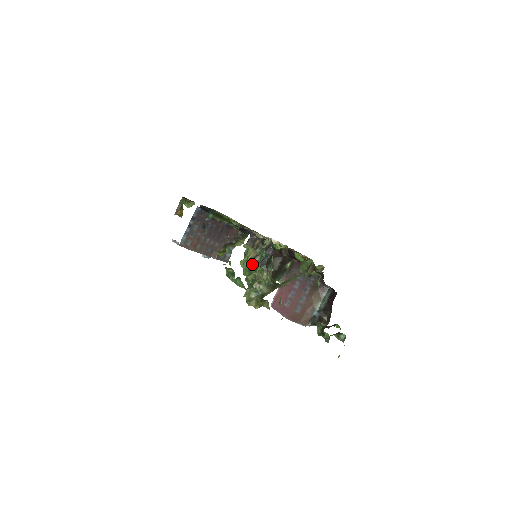
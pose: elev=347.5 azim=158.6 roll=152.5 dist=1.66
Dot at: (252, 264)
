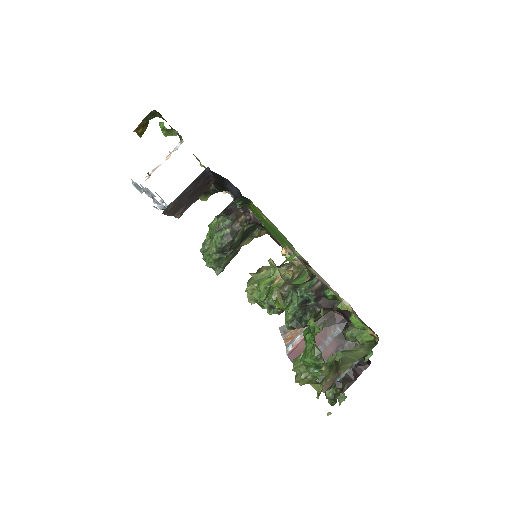
Dot at: (271, 287)
